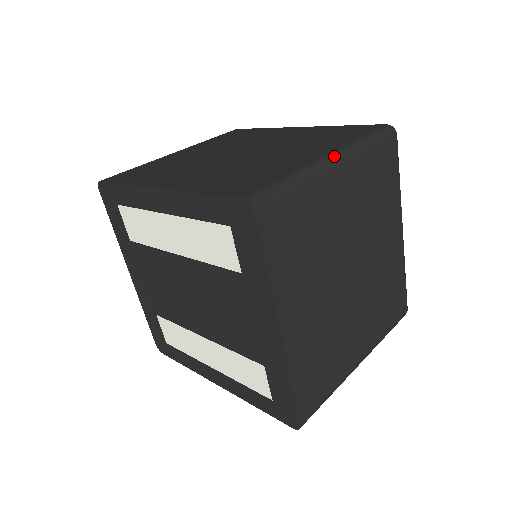
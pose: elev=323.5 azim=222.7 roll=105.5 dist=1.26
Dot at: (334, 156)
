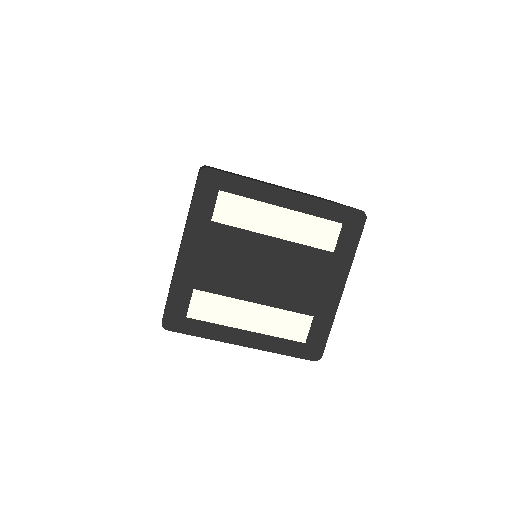
Dot at: occluded
